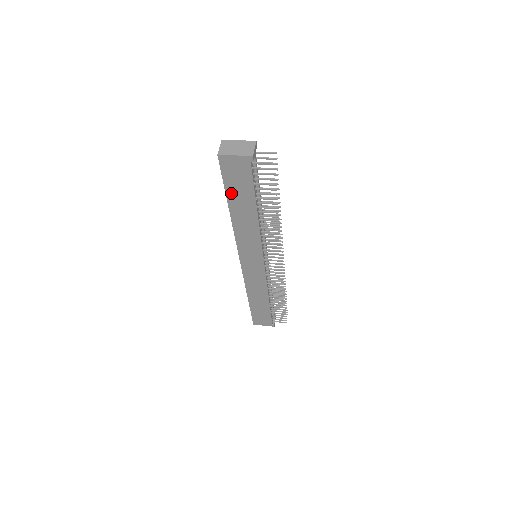
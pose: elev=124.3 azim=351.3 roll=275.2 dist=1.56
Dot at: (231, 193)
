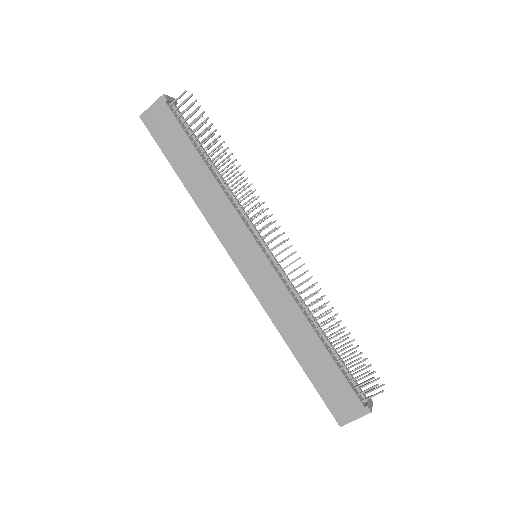
Dot at: (172, 156)
